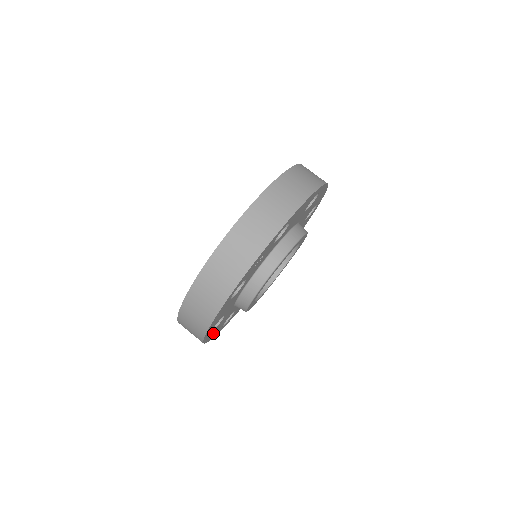
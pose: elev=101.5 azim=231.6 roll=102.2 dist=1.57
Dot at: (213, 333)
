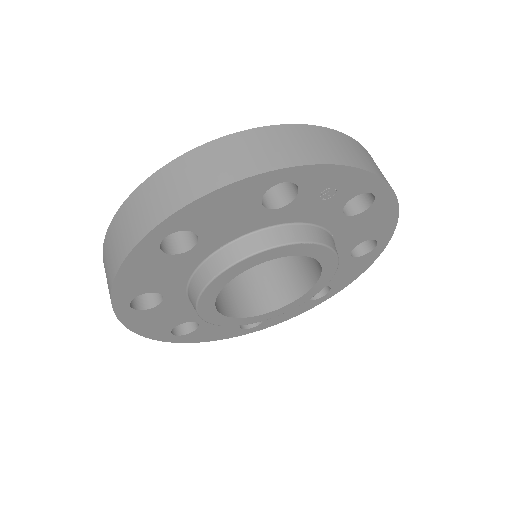
Dot at: (141, 268)
